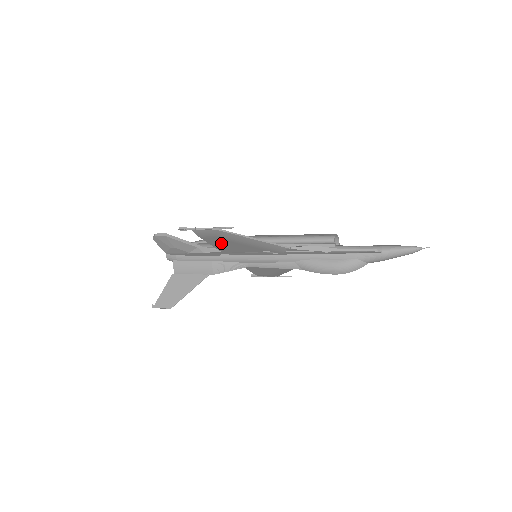
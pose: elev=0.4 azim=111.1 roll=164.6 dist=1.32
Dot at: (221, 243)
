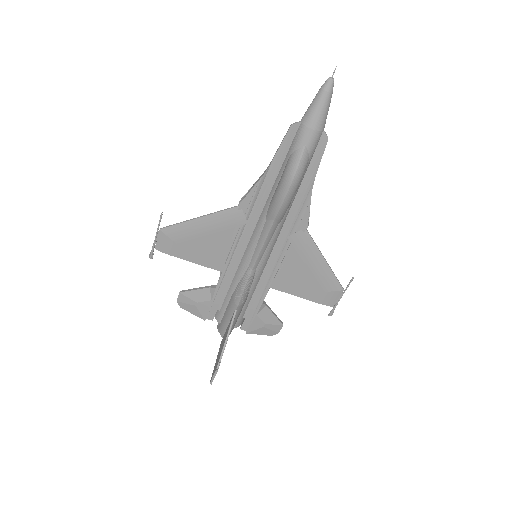
Dot at: (193, 251)
